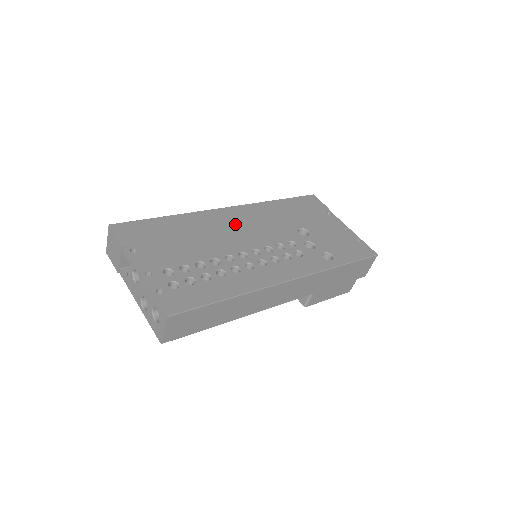
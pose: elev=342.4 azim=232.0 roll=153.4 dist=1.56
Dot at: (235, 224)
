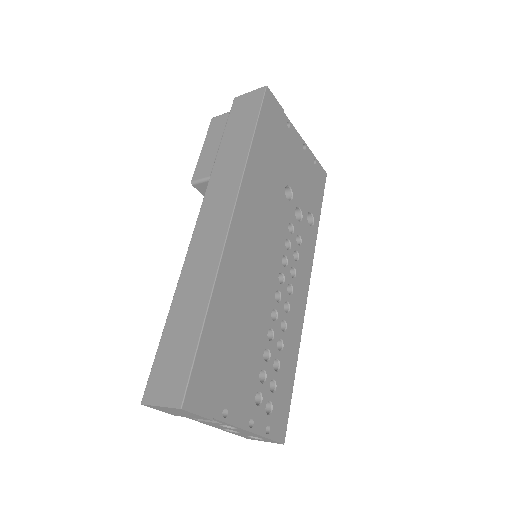
Dot at: (253, 248)
